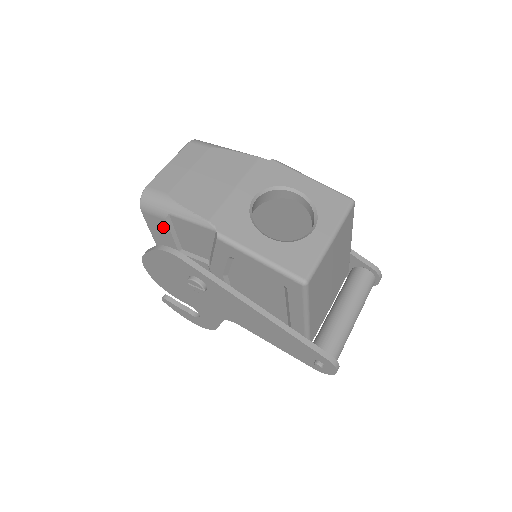
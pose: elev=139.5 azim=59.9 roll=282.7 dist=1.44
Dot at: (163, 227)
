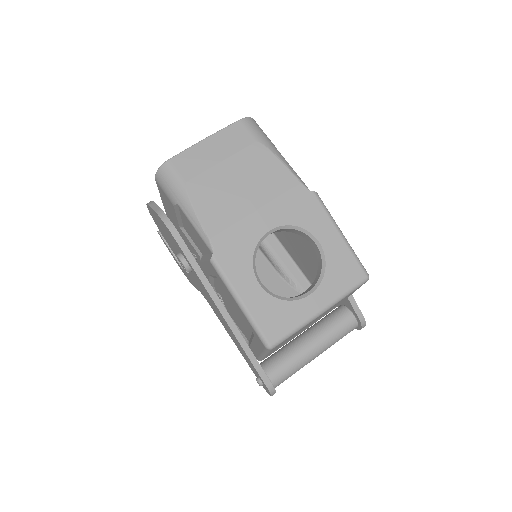
Dot at: (170, 205)
